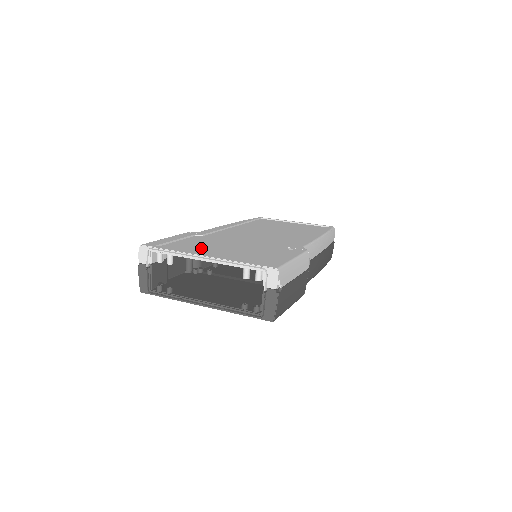
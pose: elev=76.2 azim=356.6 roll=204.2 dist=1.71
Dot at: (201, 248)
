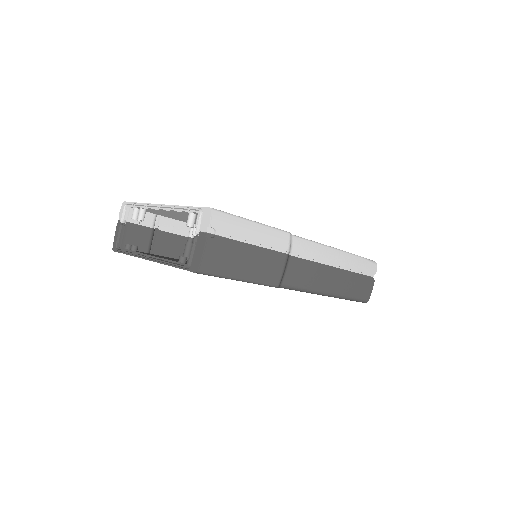
Dot at: occluded
